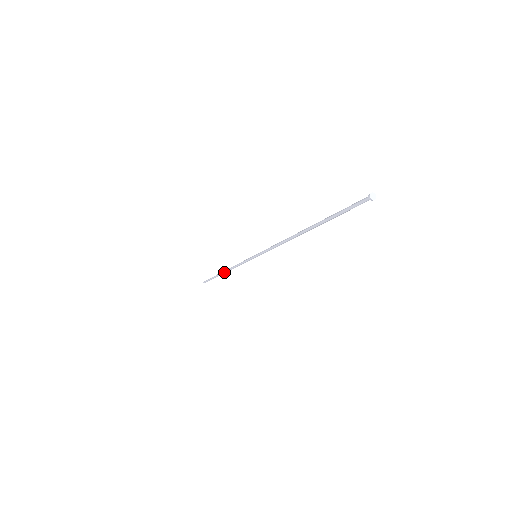
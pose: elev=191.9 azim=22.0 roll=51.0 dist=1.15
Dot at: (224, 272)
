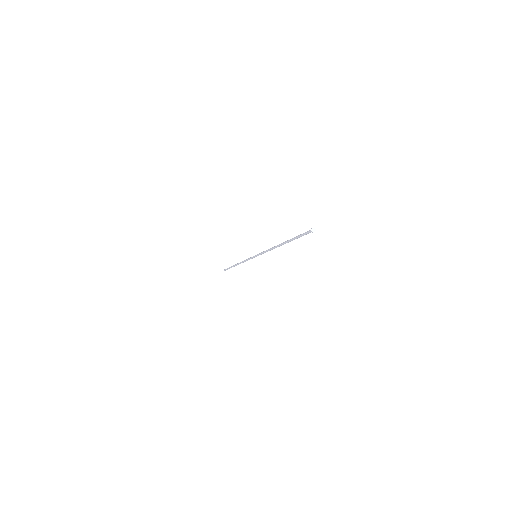
Dot at: occluded
